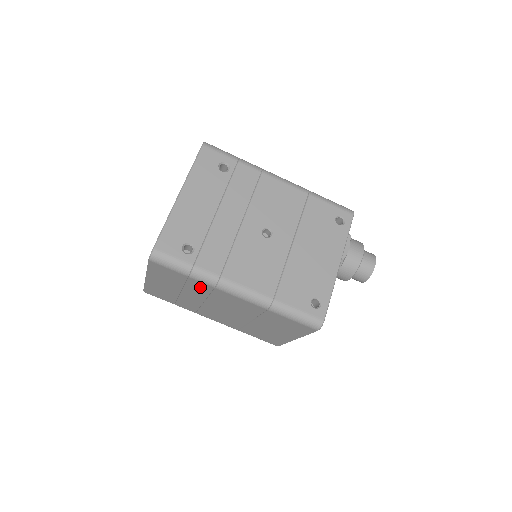
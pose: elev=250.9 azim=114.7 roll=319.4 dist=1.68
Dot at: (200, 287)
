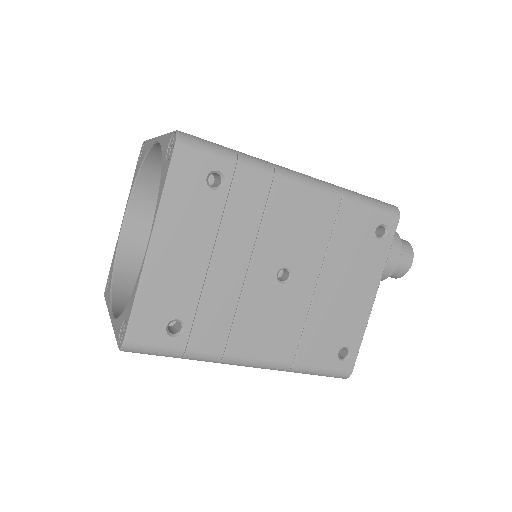
Dot at: occluded
